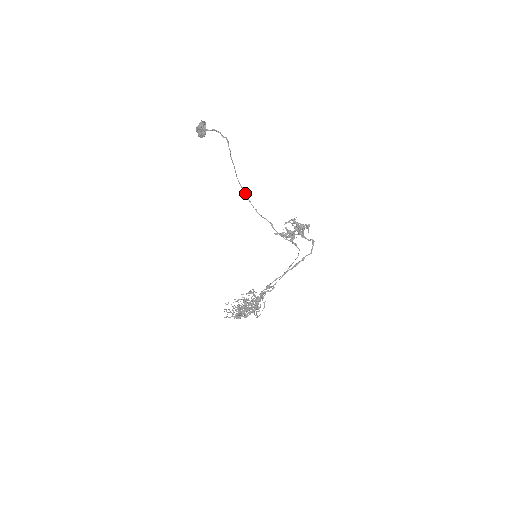
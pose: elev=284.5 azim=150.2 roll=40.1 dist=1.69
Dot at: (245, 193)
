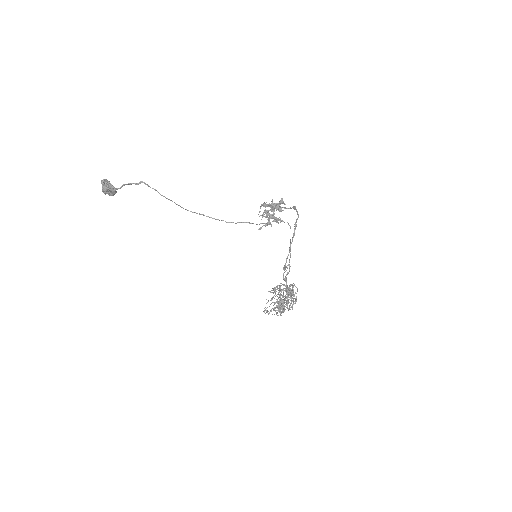
Dot at: occluded
